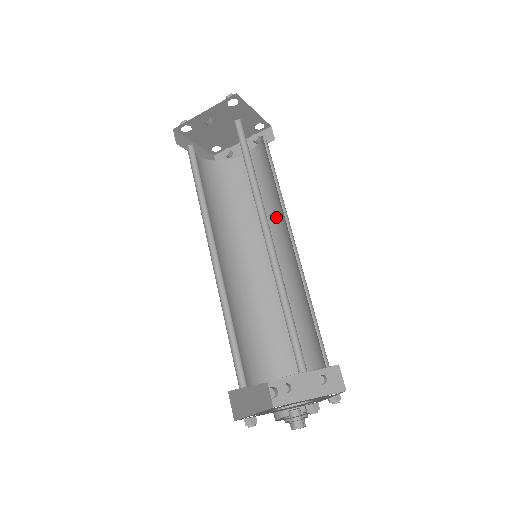
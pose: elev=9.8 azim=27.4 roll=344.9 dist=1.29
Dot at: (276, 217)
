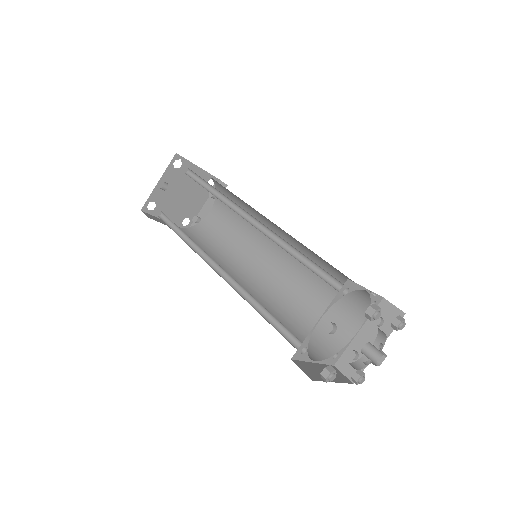
Dot at: occluded
